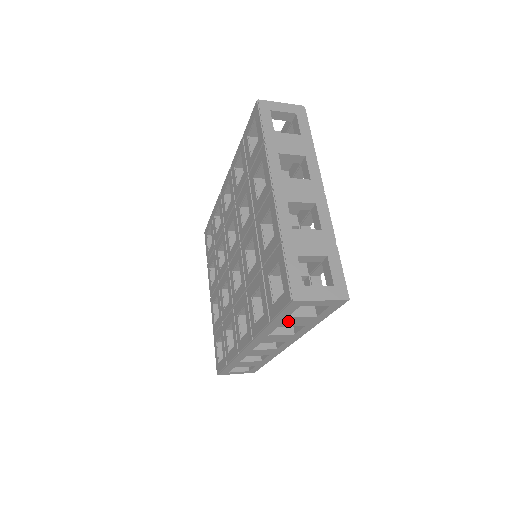
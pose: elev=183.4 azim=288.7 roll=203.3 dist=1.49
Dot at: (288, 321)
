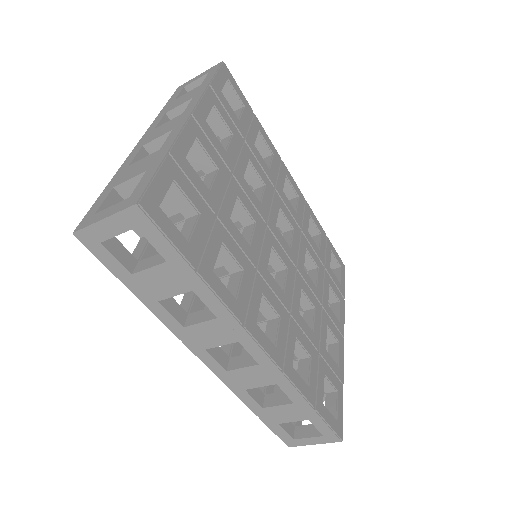
Dot at: (149, 284)
